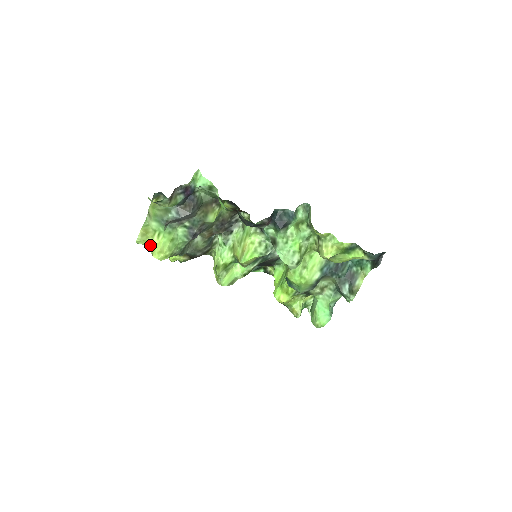
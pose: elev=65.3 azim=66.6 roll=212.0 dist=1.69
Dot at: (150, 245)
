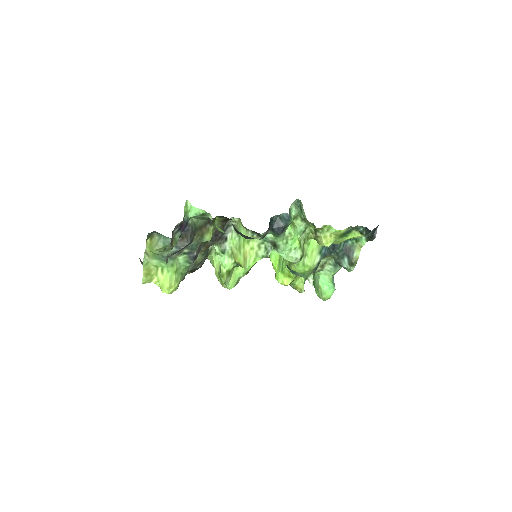
Dot at: (156, 282)
